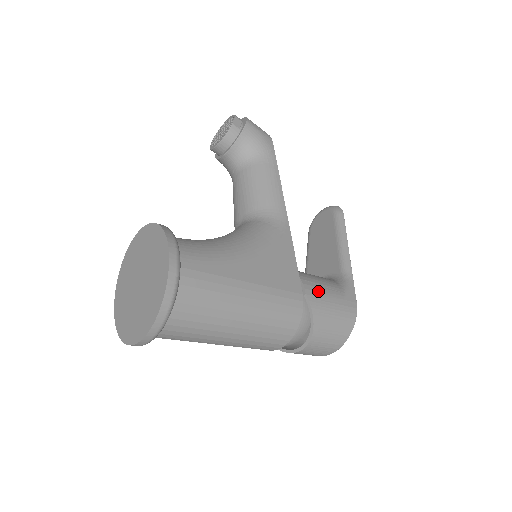
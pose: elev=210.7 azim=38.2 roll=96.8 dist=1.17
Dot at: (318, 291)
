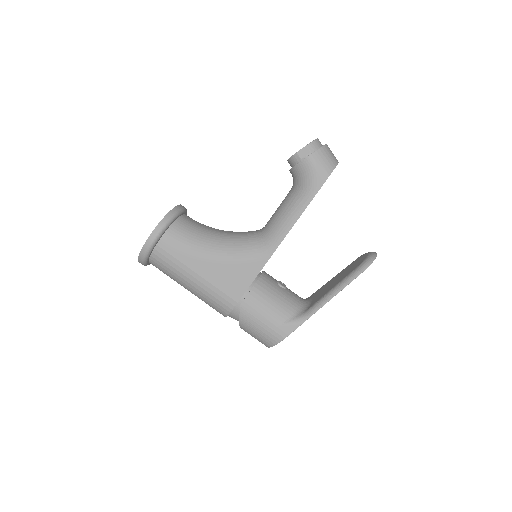
Dot at: (255, 308)
